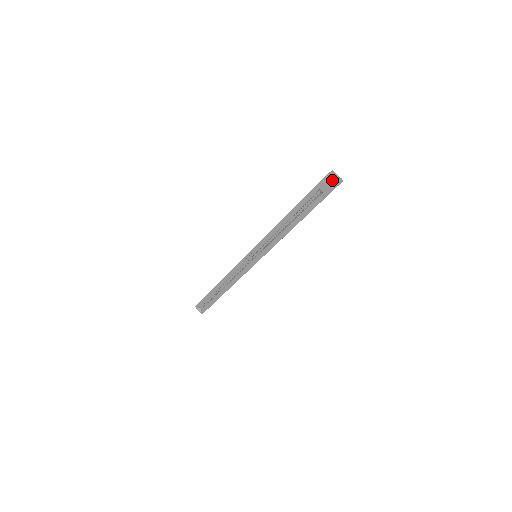
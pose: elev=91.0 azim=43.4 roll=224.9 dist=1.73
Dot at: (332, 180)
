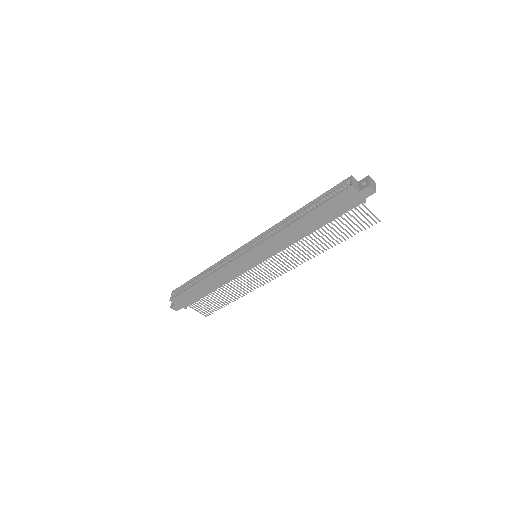
Dot at: (367, 181)
